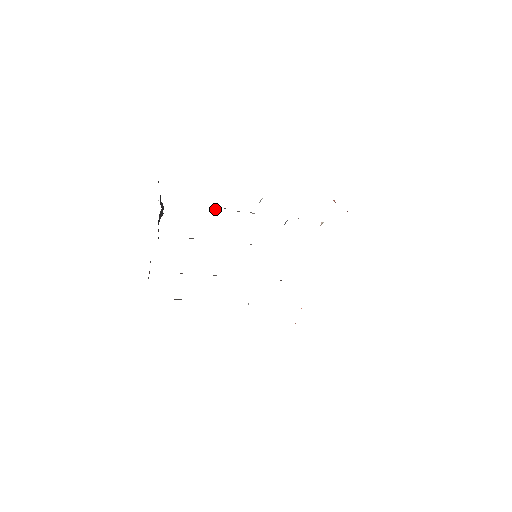
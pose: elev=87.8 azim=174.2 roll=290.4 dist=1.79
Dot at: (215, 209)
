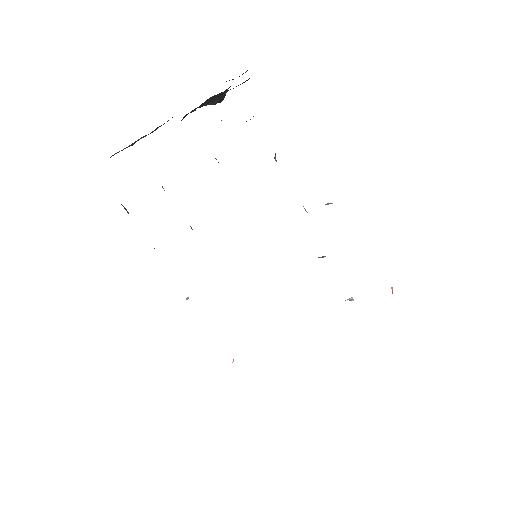
Dot at: occluded
